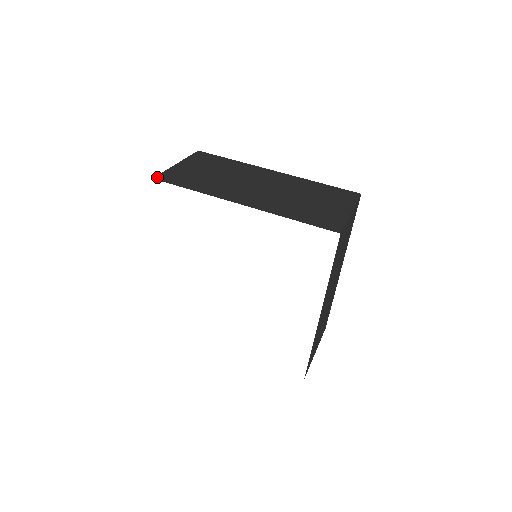
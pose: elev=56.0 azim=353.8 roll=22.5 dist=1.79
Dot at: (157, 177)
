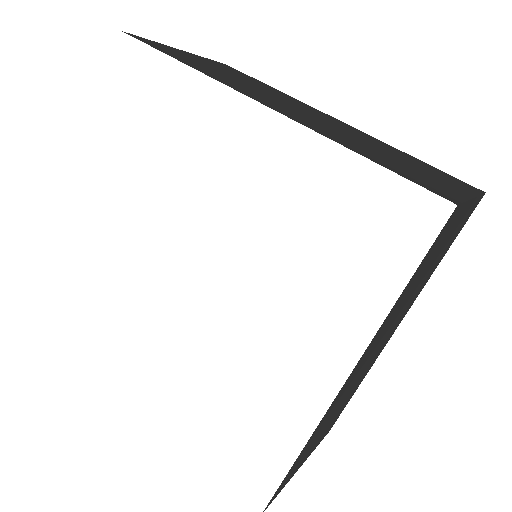
Dot at: (131, 34)
